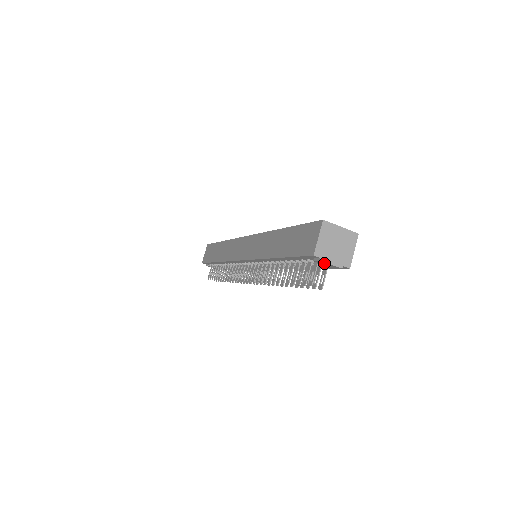
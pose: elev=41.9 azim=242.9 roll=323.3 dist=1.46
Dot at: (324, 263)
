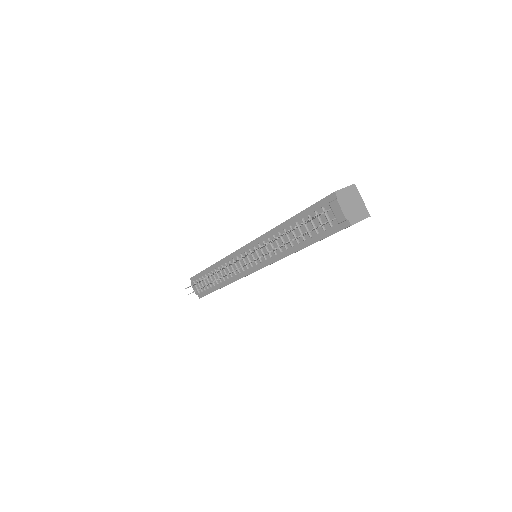
Dot at: (336, 207)
